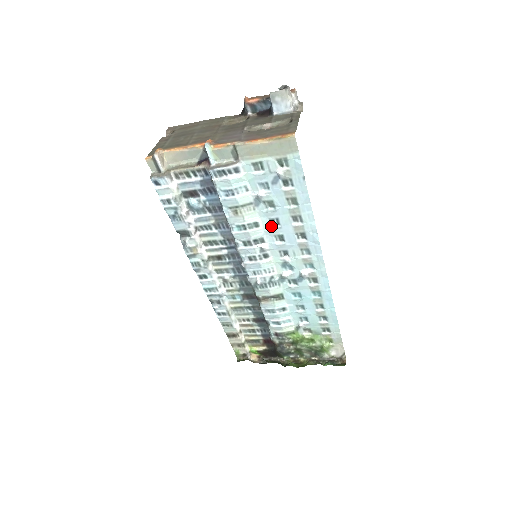
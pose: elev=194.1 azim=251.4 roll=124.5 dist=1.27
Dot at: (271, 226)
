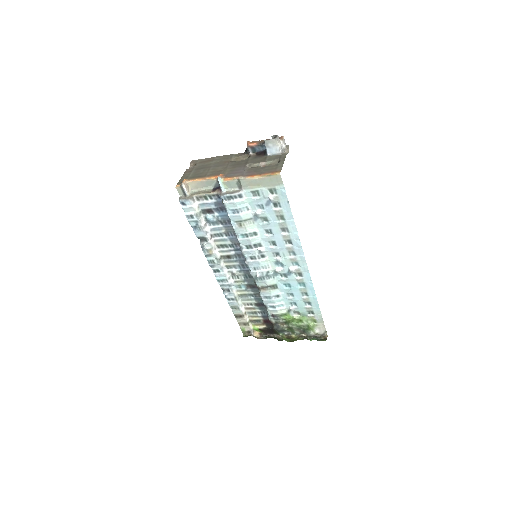
Dot at: (266, 235)
